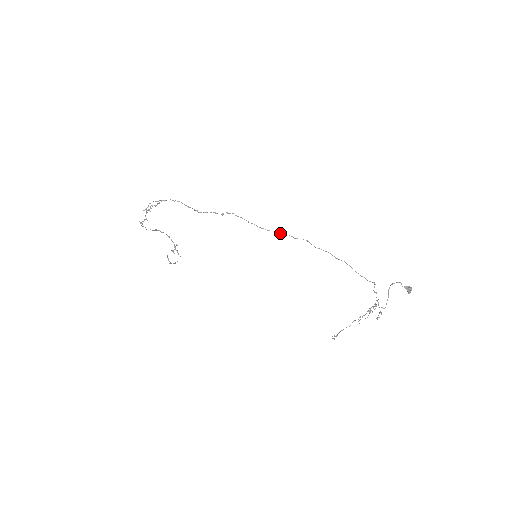
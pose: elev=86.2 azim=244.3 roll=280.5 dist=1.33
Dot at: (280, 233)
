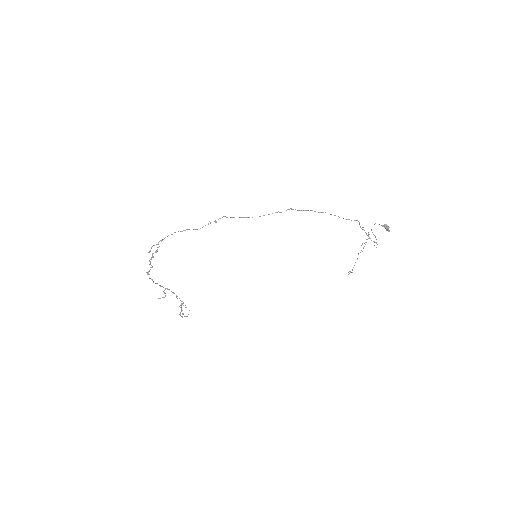
Dot at: (268, 214)
